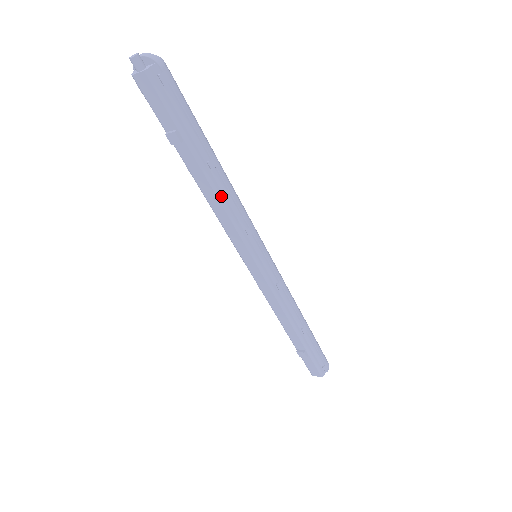
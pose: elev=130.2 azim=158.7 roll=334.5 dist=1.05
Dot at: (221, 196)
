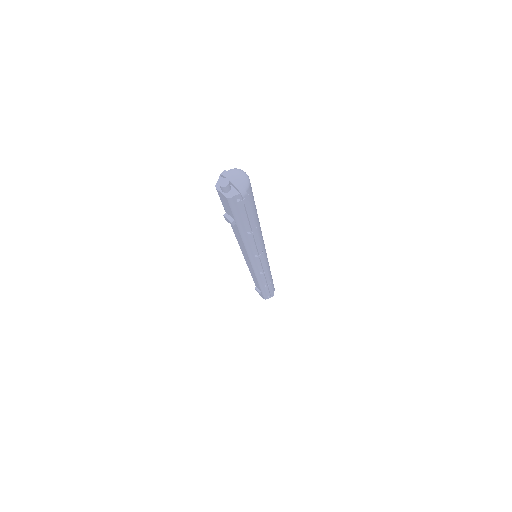
Dot at: (247, 245)
